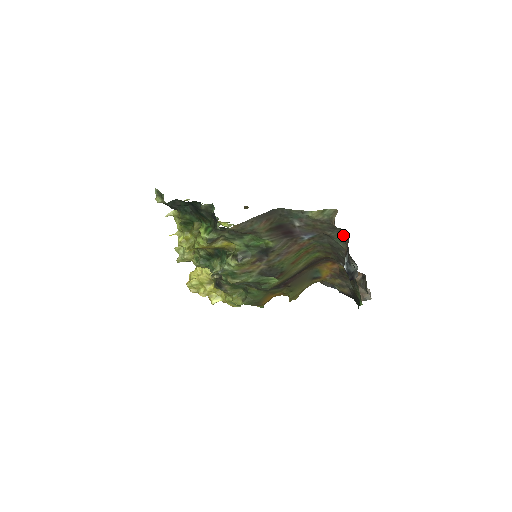
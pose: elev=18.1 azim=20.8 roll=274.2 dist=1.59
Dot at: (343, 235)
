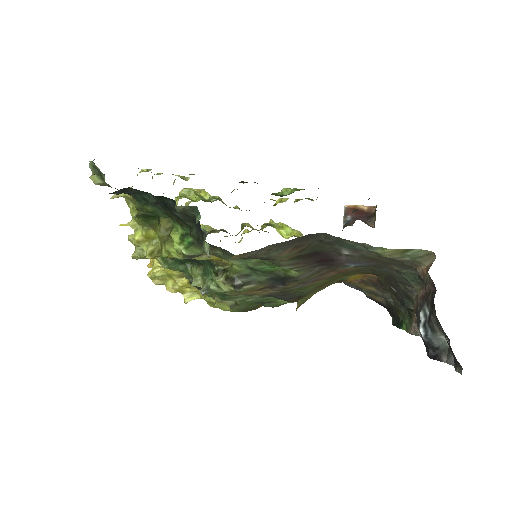
Dot at: occluded
